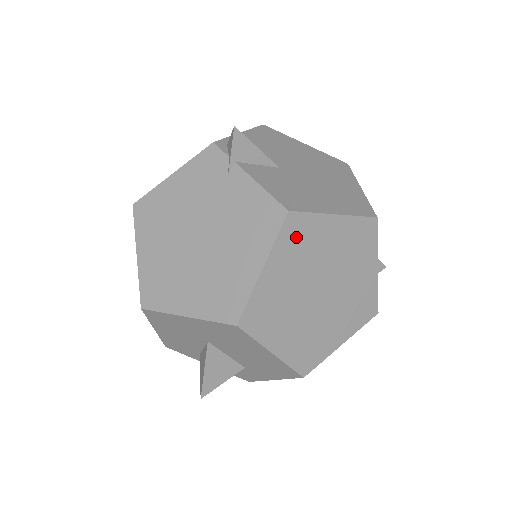
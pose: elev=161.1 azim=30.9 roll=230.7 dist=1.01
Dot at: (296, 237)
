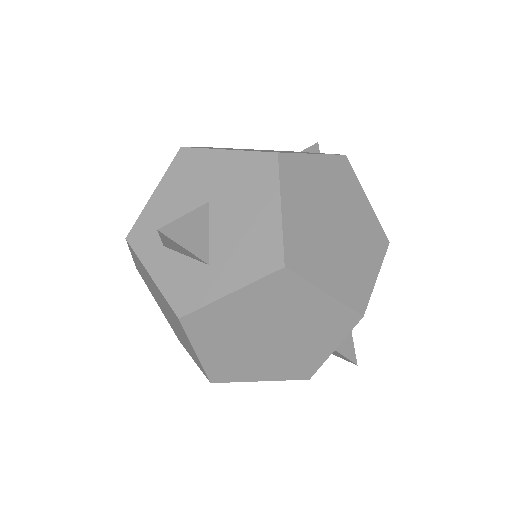
Dot at: (341, 172)
